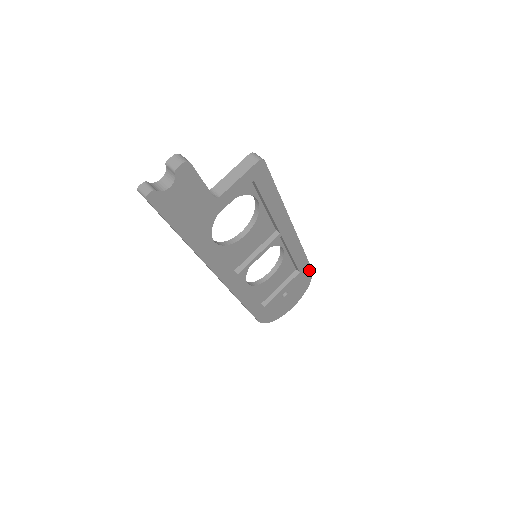
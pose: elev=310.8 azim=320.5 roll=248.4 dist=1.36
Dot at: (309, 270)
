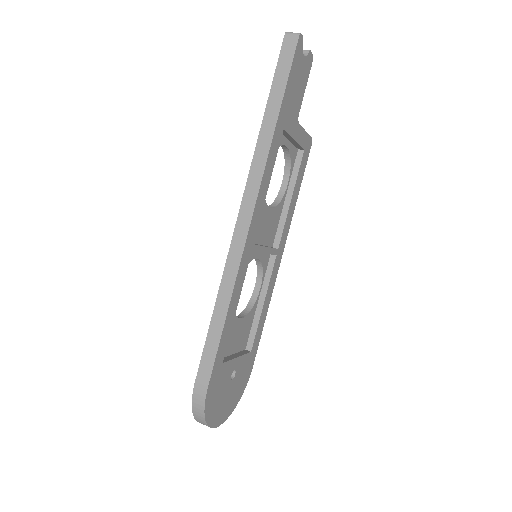
Dot at: (251, 365)
